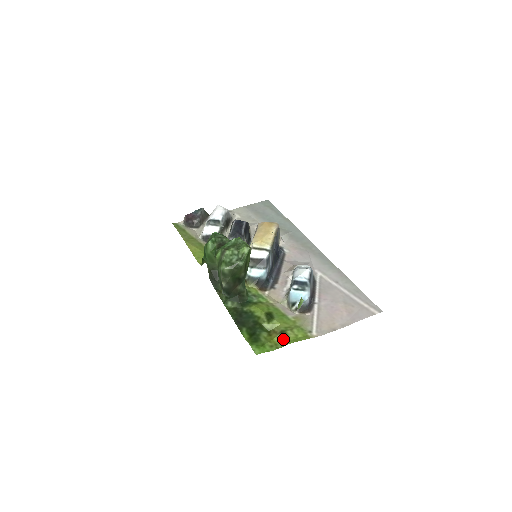
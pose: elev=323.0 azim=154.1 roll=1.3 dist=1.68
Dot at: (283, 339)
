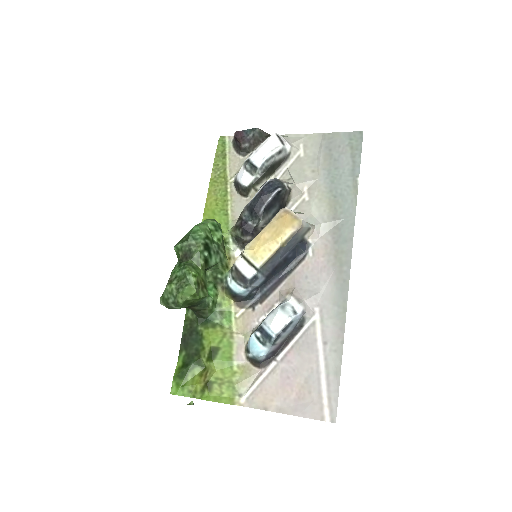
Dot at: (205, 390)
